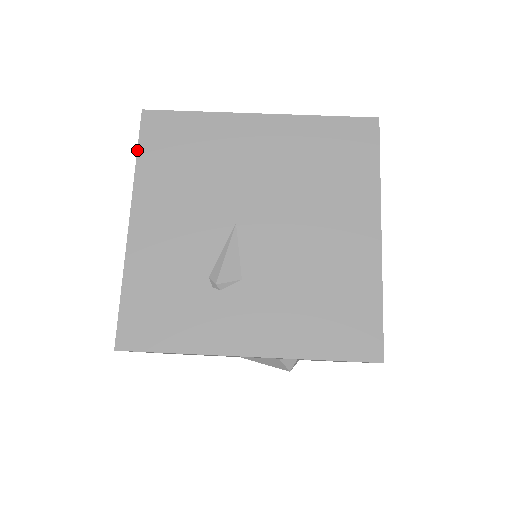
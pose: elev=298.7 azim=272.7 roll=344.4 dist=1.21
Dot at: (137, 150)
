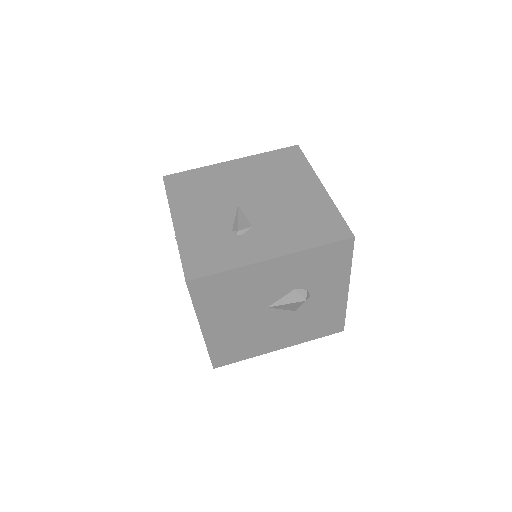
Dot at: (166, 192)
